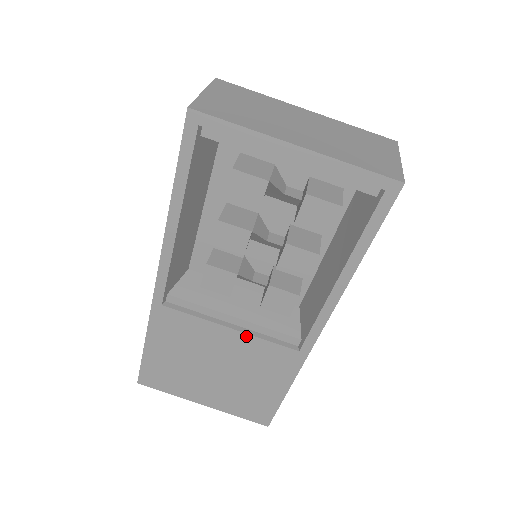
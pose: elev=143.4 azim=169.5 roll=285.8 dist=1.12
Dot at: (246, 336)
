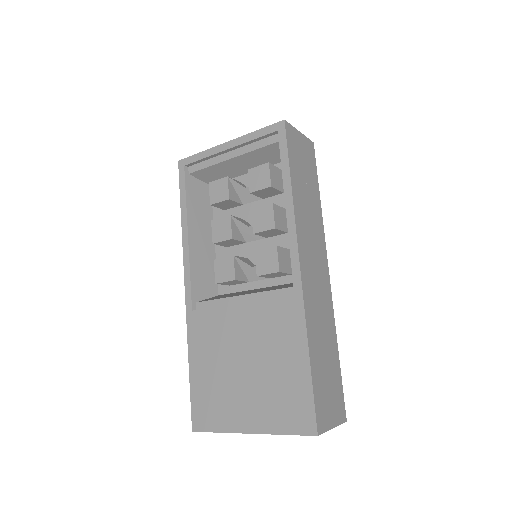
Dot at: (252, 305)
